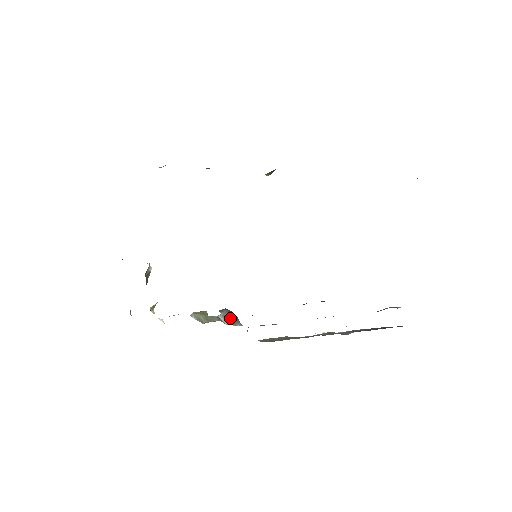
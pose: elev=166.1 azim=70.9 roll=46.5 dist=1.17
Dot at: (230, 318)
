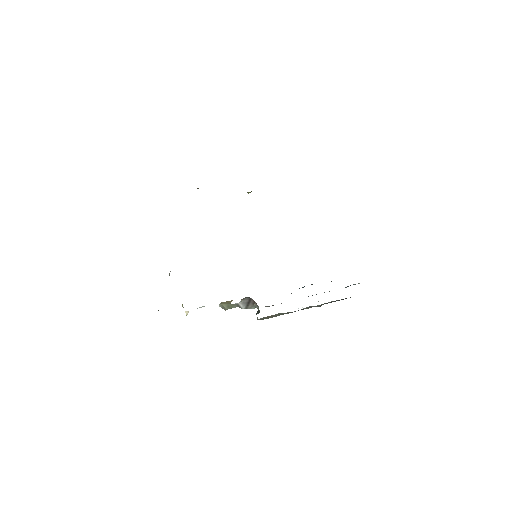
Dot at: (248, 304)
